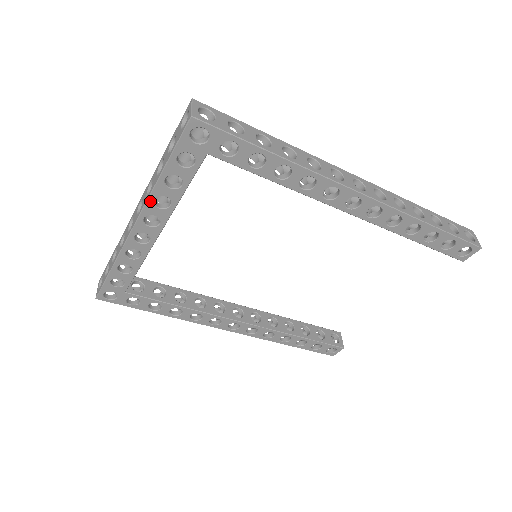
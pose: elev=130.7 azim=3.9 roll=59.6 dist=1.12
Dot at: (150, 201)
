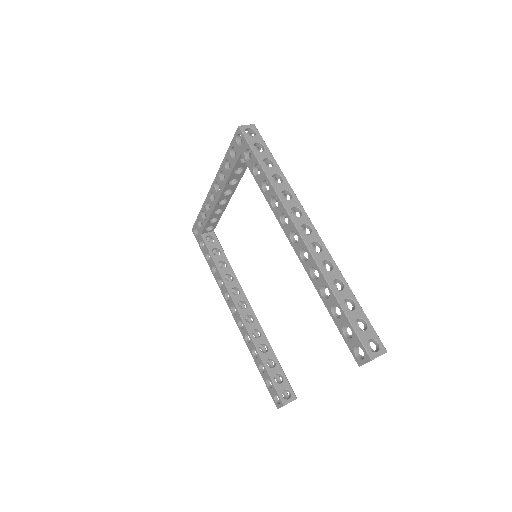
Dot at: (219, 172)
